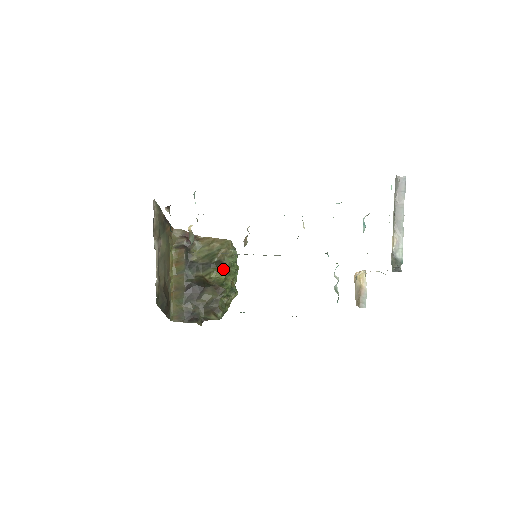
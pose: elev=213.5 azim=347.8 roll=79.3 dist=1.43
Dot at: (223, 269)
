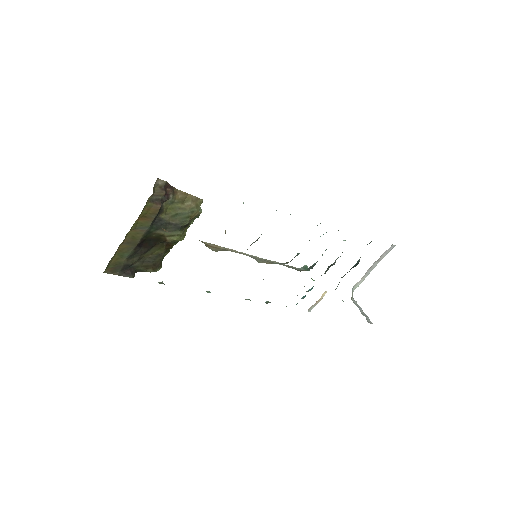
Dot at: (185, 229)
